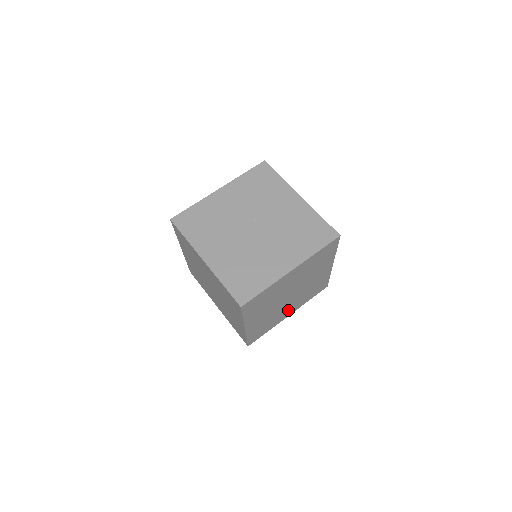
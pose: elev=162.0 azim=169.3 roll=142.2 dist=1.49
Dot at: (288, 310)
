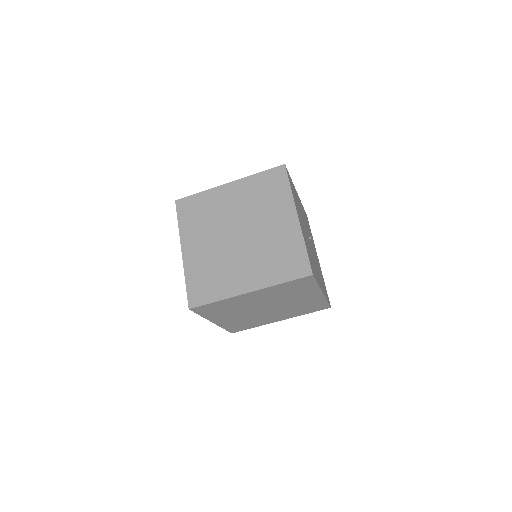
Dot at: (229, 317)
